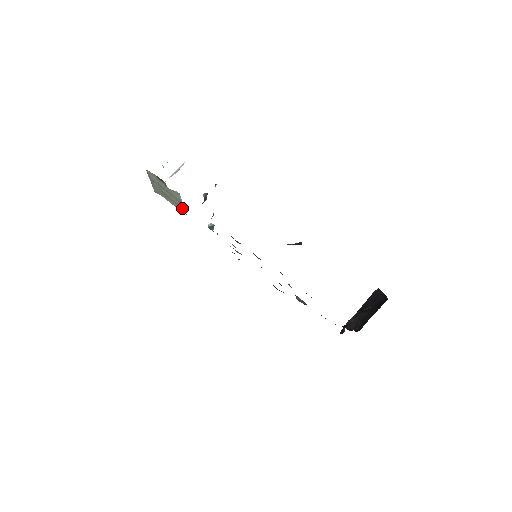
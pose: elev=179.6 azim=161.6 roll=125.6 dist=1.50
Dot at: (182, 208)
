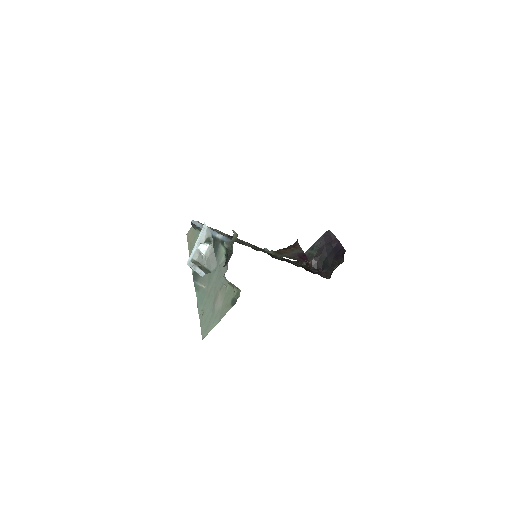
Dot at: occluded
